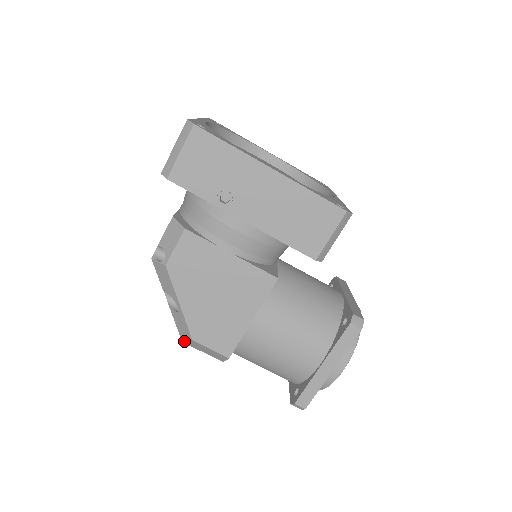
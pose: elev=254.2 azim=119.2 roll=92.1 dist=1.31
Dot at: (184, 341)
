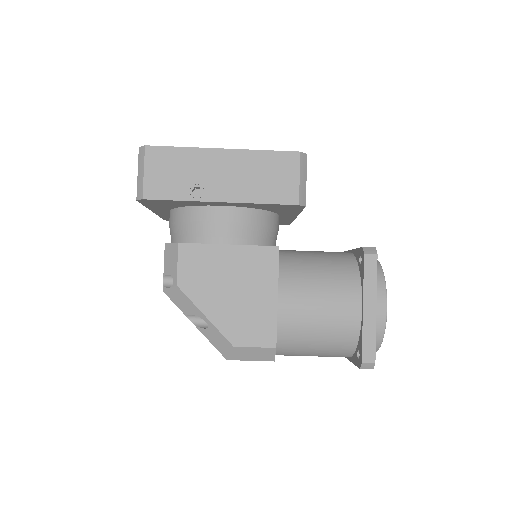
Dot at: (228, 357)
